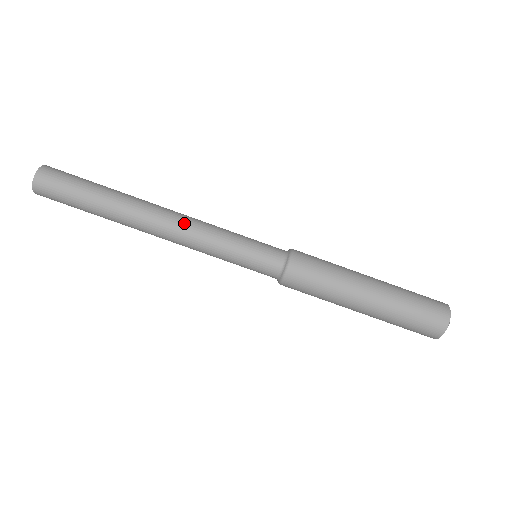
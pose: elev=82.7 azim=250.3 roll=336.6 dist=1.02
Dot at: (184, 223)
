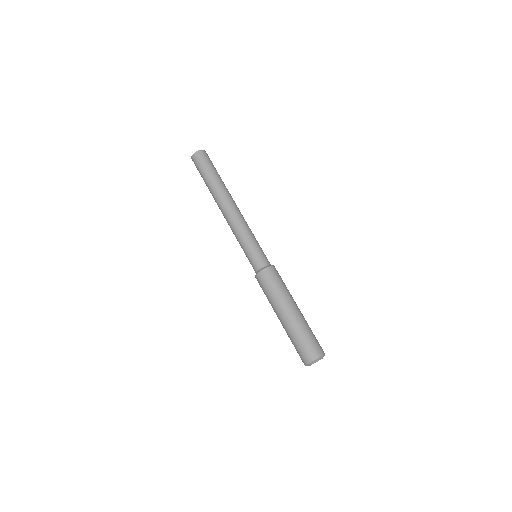
Dot at: (242, 215)
